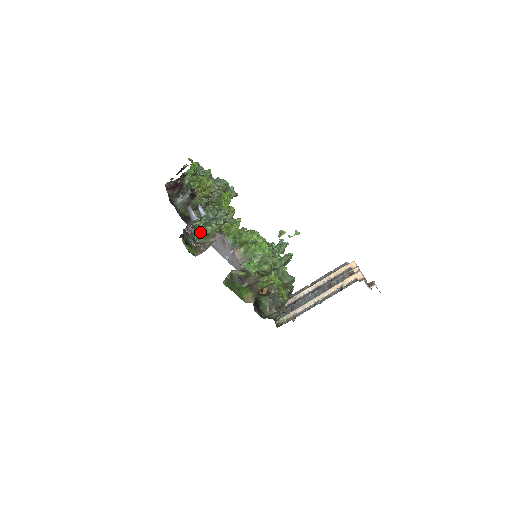
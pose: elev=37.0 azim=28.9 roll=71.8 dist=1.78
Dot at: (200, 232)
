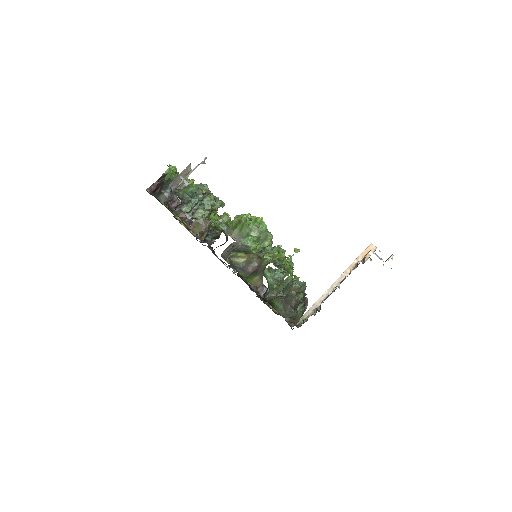
Dot at: (184, 191)
